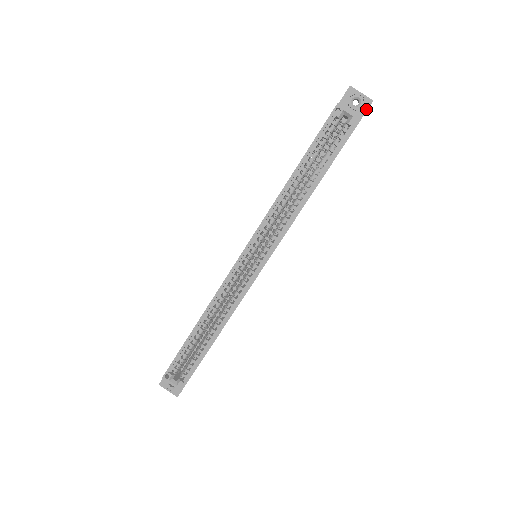
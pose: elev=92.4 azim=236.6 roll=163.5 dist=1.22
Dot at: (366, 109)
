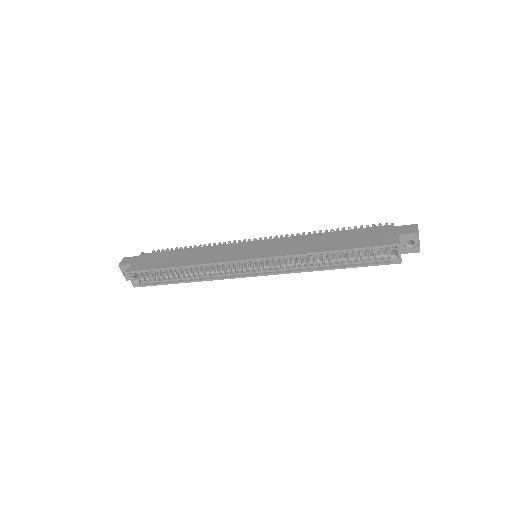
Dot at: (411, 252)
